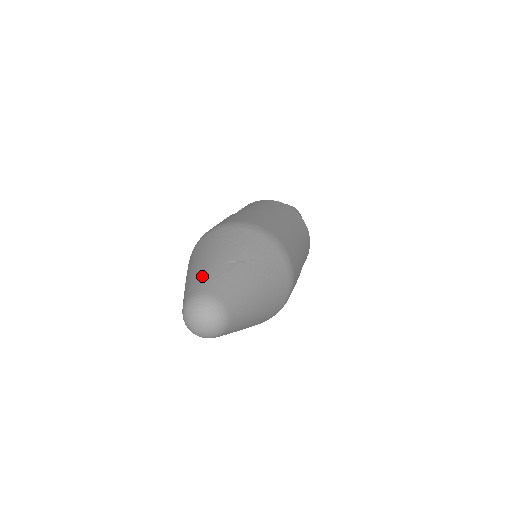
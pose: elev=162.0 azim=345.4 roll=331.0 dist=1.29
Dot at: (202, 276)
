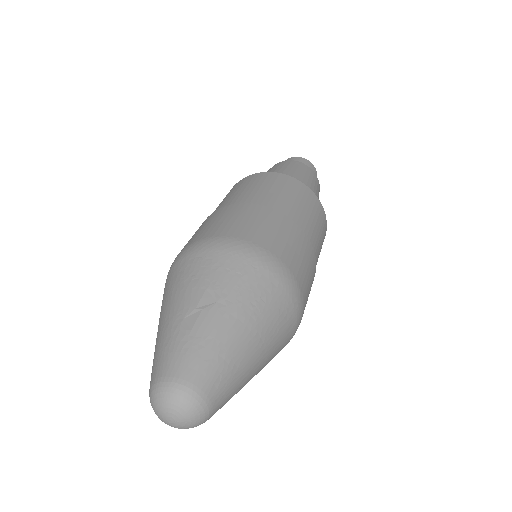
Dot at: (160, 349)
